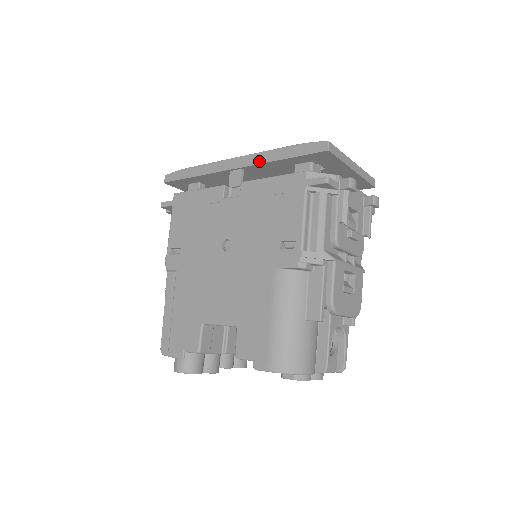
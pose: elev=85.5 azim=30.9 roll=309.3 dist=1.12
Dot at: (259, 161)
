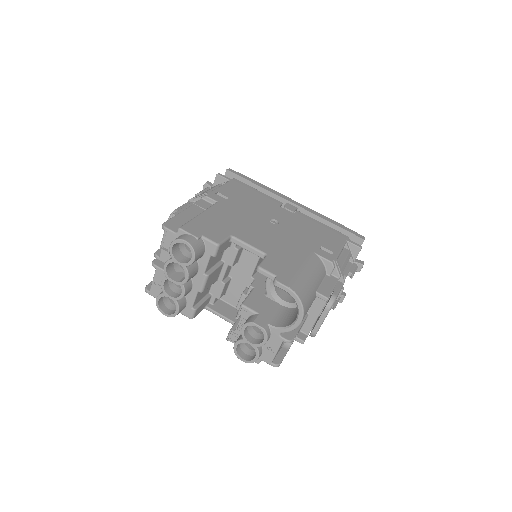
Dot at: (315, 213)
